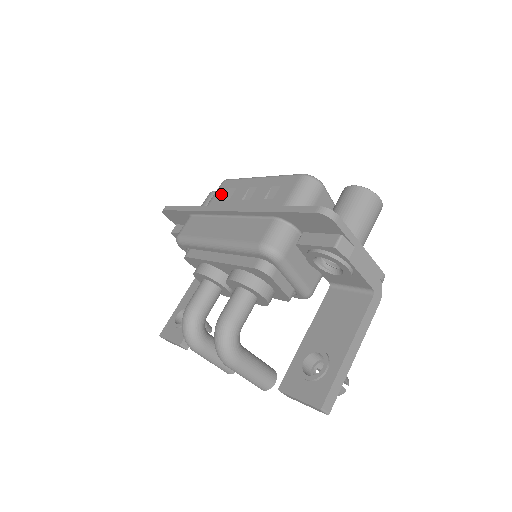
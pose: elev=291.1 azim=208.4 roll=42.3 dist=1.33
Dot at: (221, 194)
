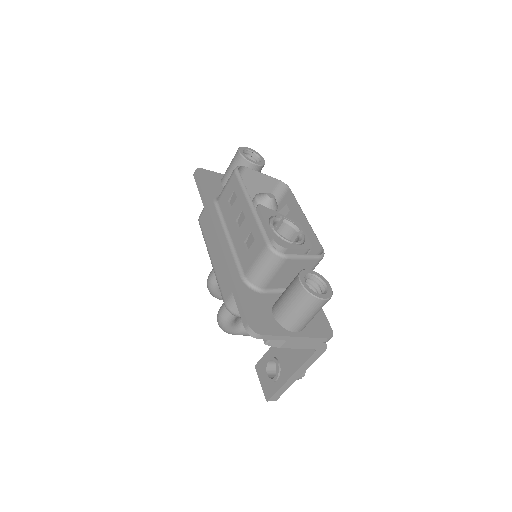
Dot at: (228, 192)
